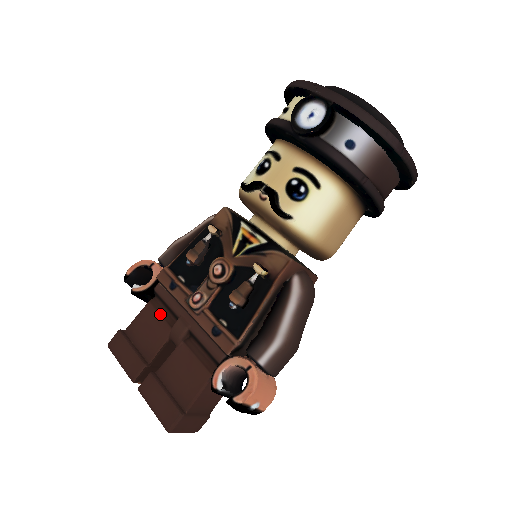
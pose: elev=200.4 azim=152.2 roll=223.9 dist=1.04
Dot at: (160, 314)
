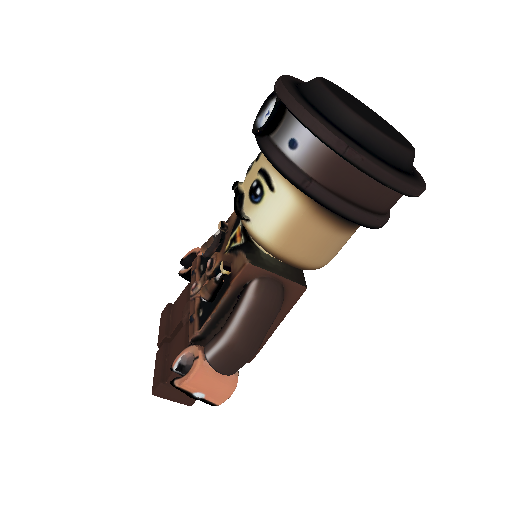
Dot at: (187, 296)
